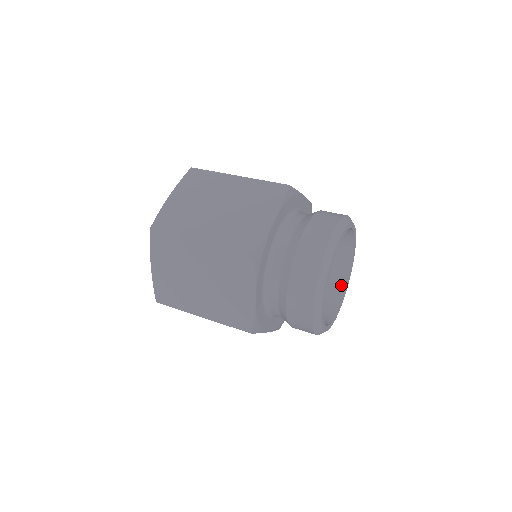
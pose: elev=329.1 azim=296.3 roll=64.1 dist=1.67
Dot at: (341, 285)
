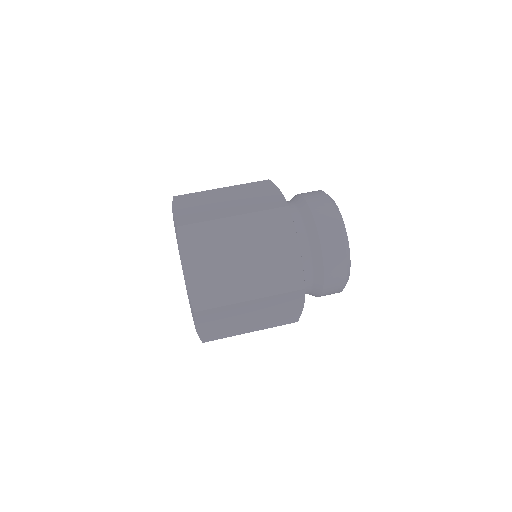
Dot at: occluded
